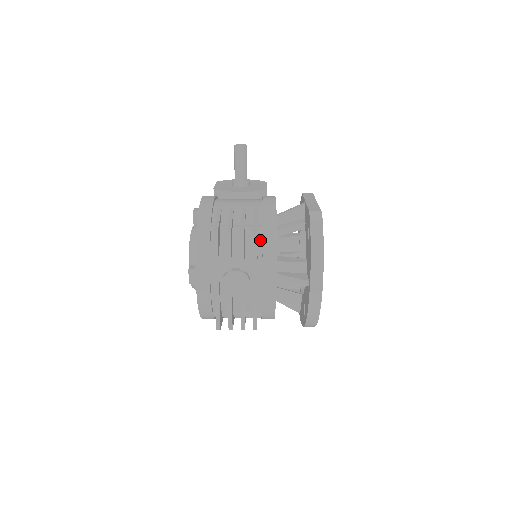
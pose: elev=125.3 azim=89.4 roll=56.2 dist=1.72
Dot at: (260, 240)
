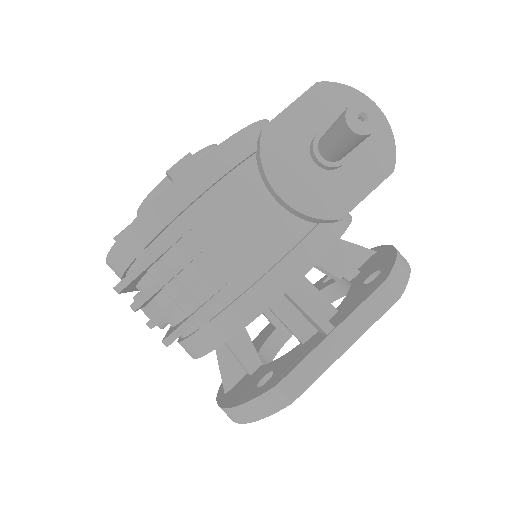
Dot at: (194, 327)
